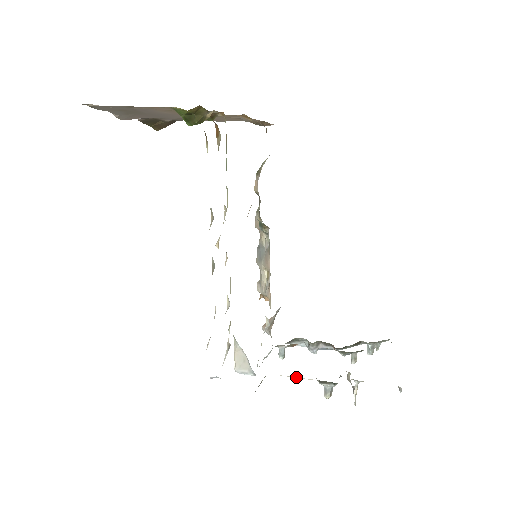
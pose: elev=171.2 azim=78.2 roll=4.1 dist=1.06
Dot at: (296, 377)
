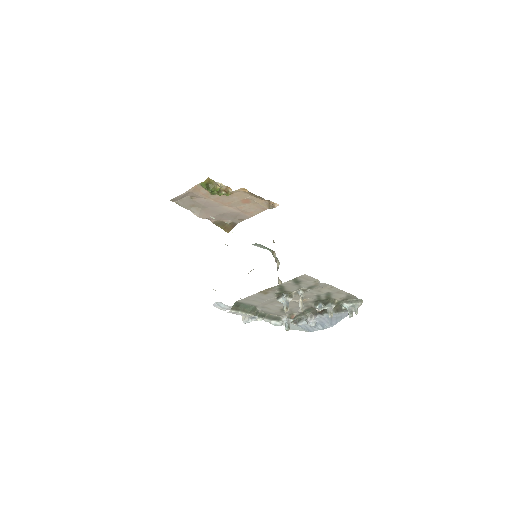
Dot at: (265, 301)
